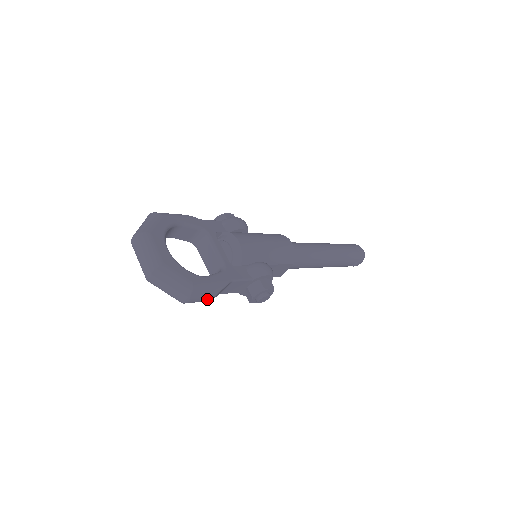
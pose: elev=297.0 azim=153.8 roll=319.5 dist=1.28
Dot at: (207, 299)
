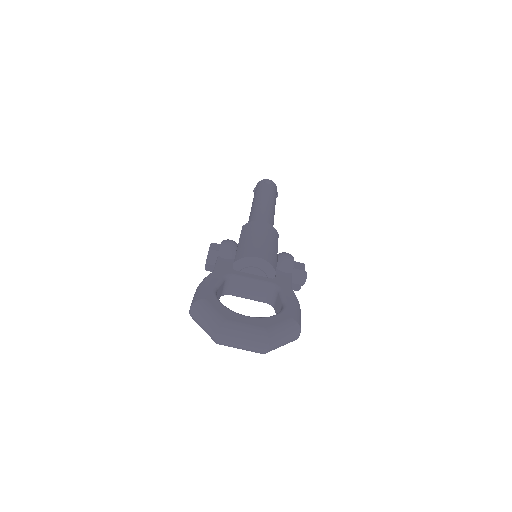
Dot at: occluded
